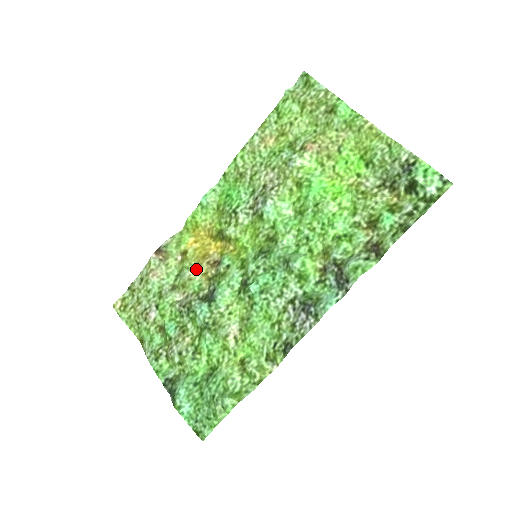
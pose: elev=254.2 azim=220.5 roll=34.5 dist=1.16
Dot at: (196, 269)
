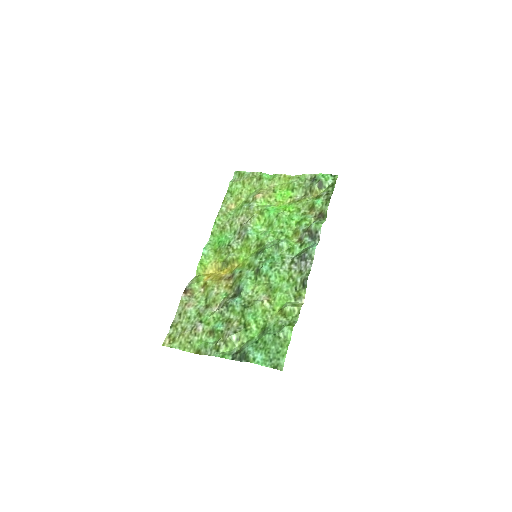
Dot at: (218, 287)
